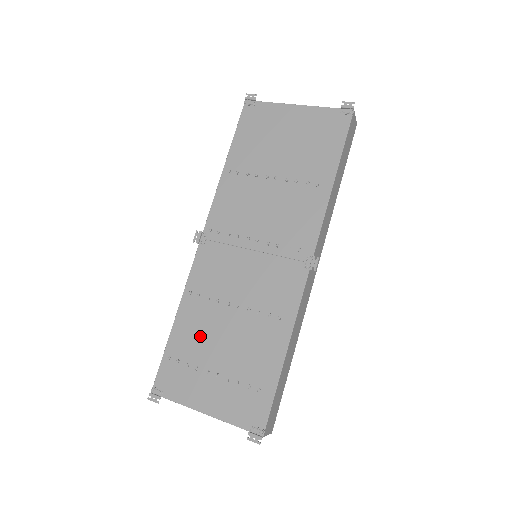
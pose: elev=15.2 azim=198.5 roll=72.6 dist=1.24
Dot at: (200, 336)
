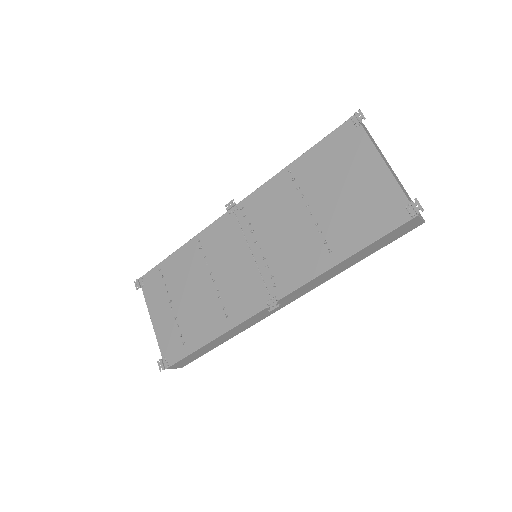
Dot at: (182, 275)
